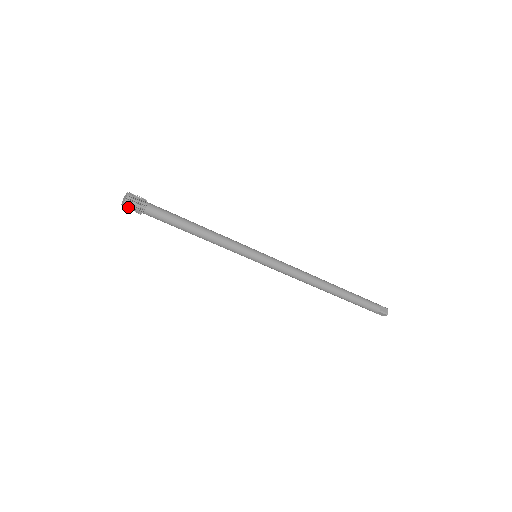
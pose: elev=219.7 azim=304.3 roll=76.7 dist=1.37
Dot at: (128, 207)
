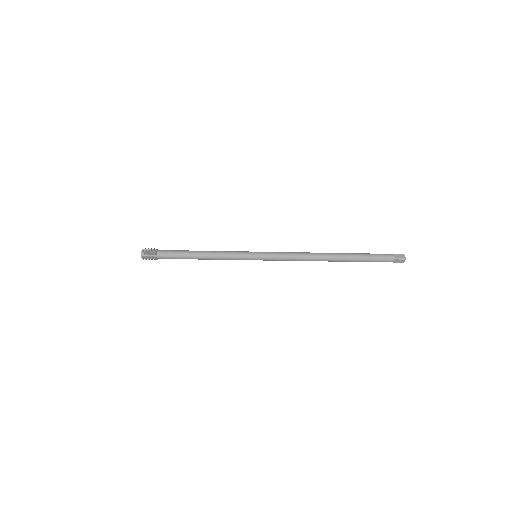
Dot at: occluded
